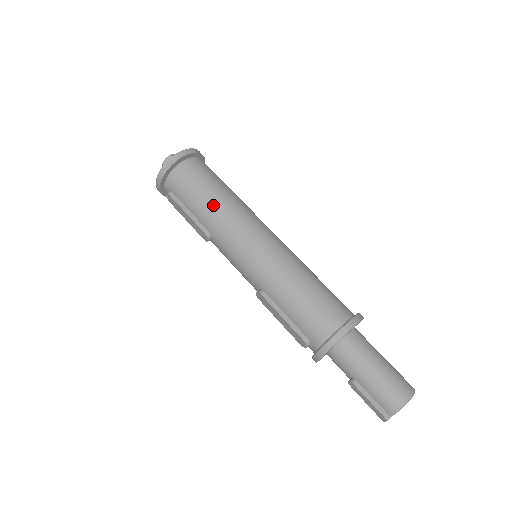
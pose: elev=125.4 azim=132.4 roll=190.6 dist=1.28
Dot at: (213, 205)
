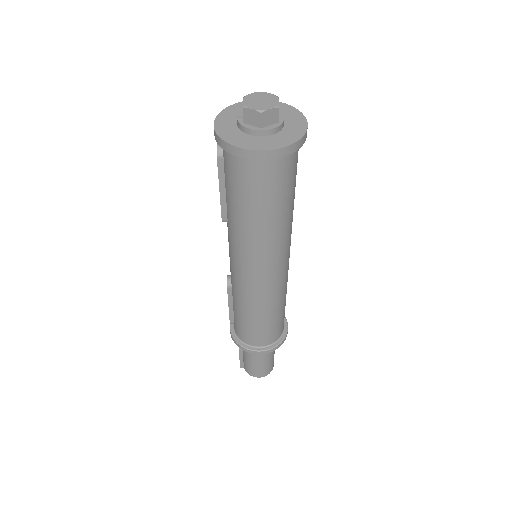
Dot at: (247, 224)
